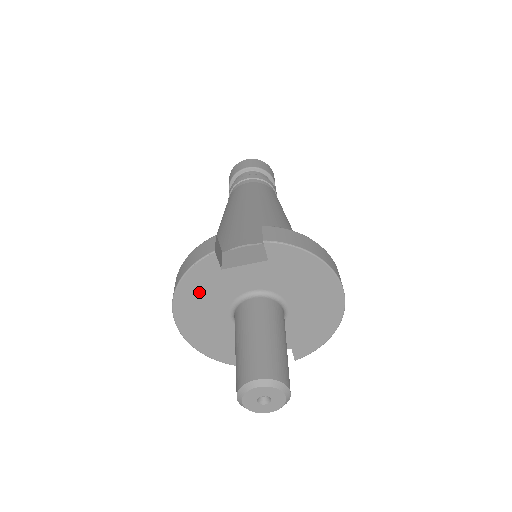
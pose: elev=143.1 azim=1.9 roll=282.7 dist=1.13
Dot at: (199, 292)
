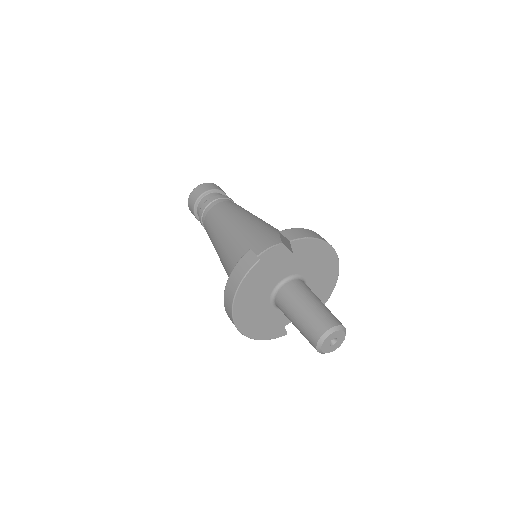
Dot at: (250, 293)
